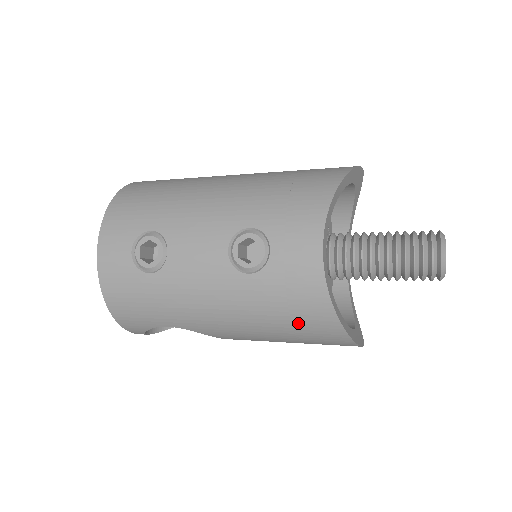
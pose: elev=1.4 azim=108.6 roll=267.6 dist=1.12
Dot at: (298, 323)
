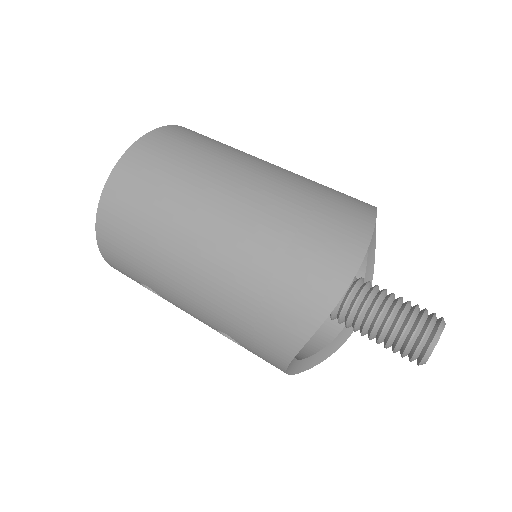
Dot at: occluded
